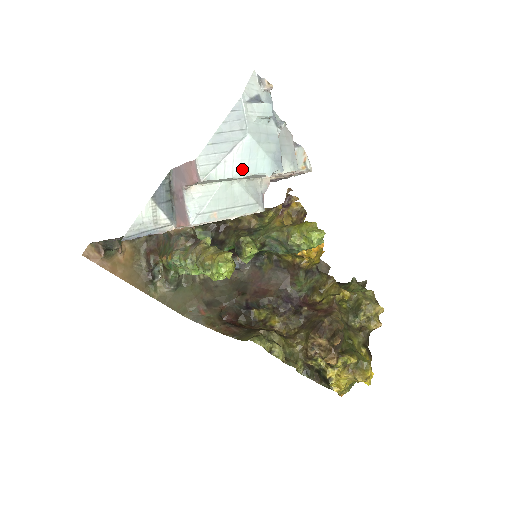
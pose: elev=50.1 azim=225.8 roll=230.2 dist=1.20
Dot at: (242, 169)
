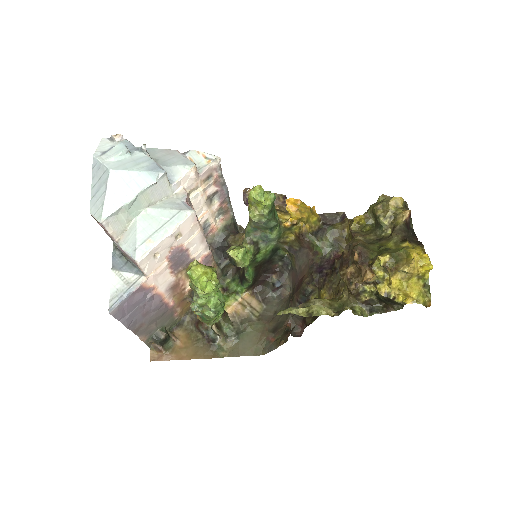
Dot at: (127, 194)
